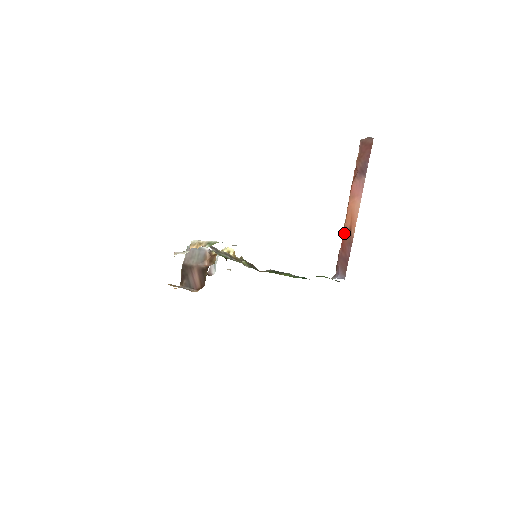
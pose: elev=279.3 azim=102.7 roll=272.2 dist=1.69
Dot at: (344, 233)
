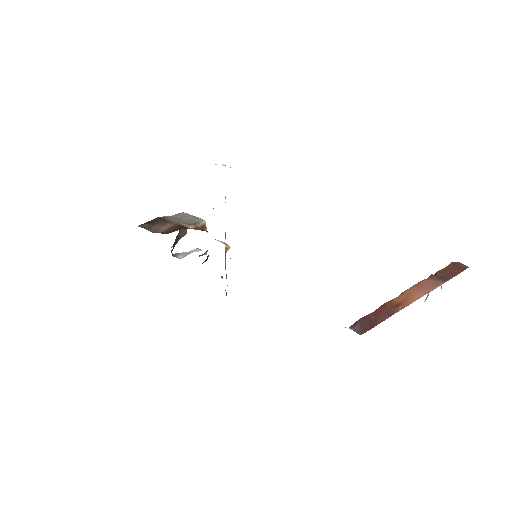
Dot at: (387, 303)
